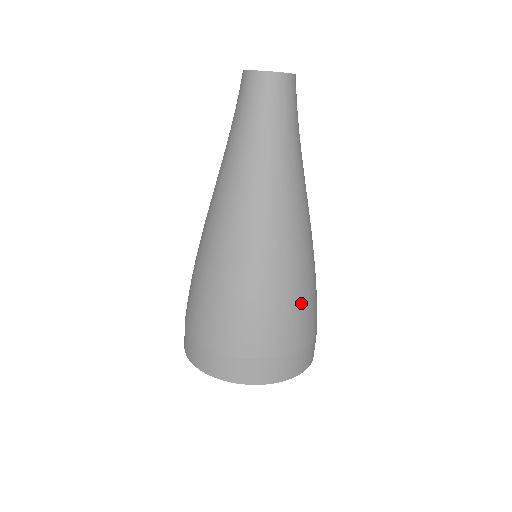
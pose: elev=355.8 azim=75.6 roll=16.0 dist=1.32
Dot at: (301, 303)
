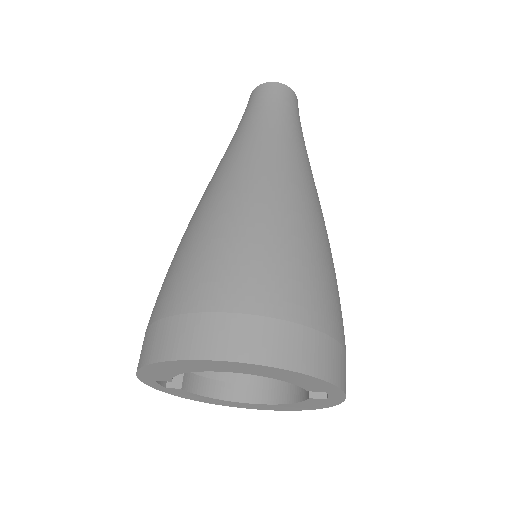
Dot at: (288, 252)
